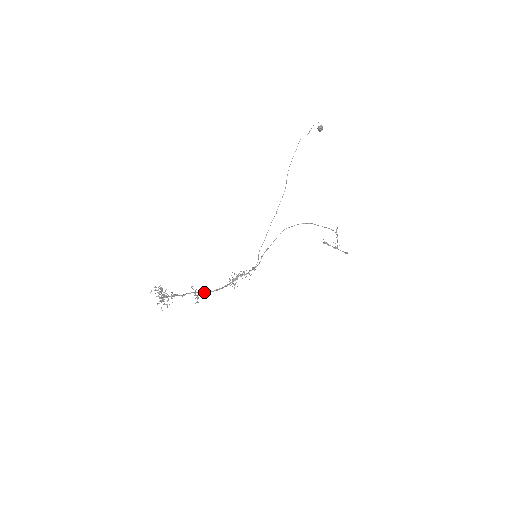
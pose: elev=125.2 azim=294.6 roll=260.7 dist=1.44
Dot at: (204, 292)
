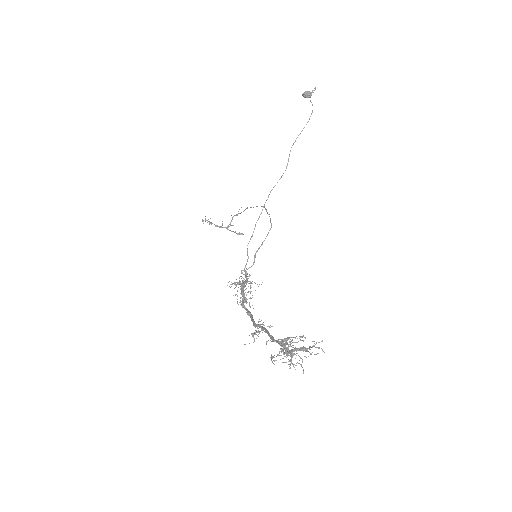
Dot at: occluded
